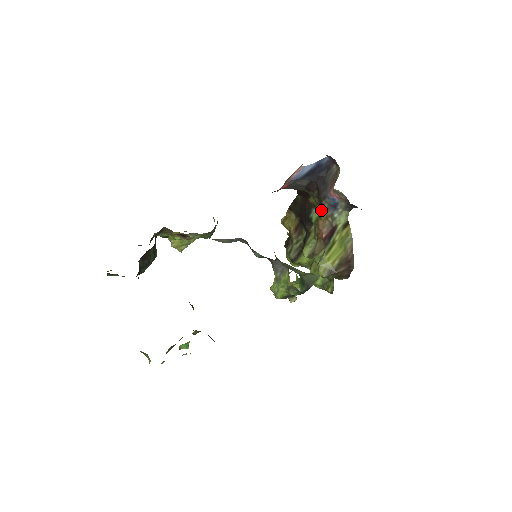
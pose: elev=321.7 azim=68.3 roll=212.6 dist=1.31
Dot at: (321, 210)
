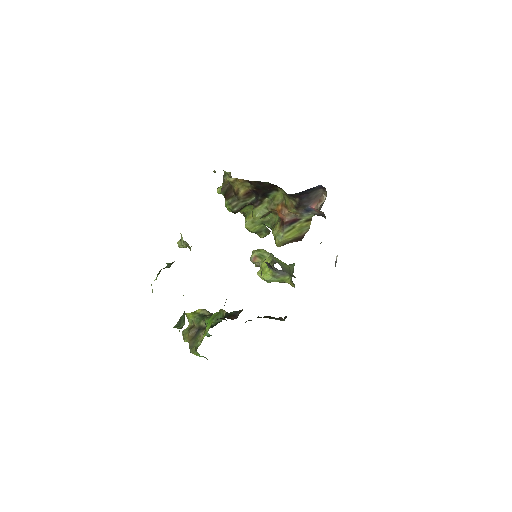
Dot at: (294, 209)
